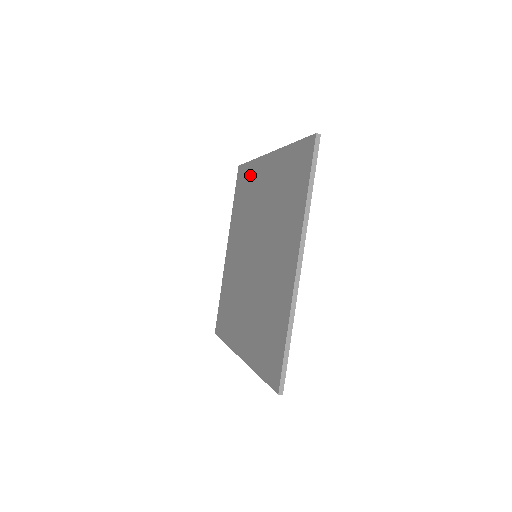
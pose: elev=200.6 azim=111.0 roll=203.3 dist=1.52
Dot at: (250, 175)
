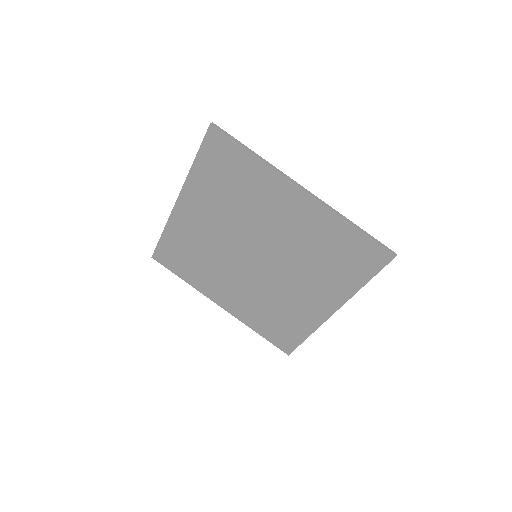
Dot at: (250, 172)
